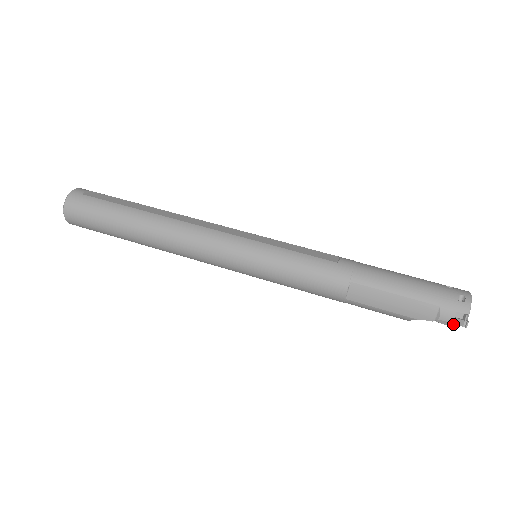
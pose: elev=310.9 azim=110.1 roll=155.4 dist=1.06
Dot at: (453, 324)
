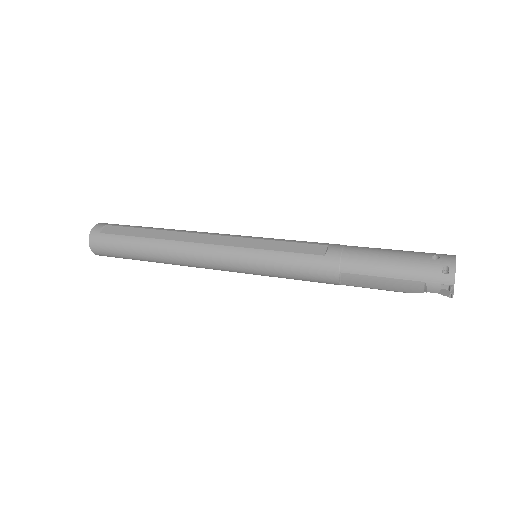
Dot at: occluded
